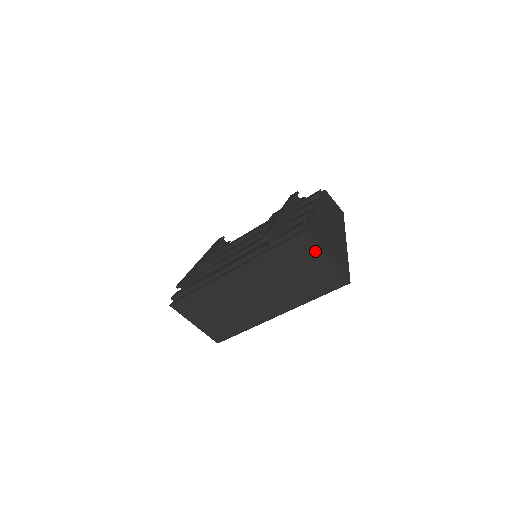
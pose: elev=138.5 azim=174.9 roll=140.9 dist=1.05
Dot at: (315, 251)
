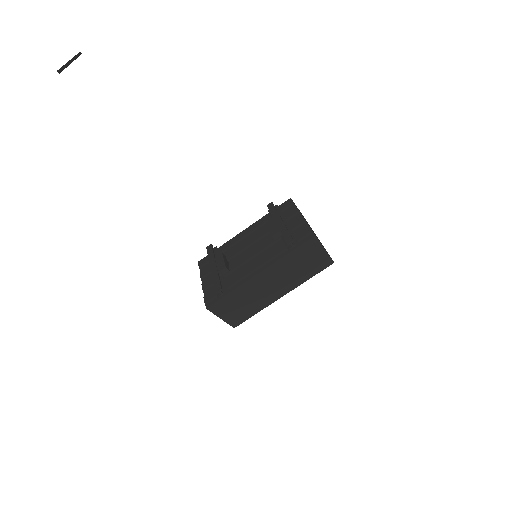
Dot at: (318, 247)
